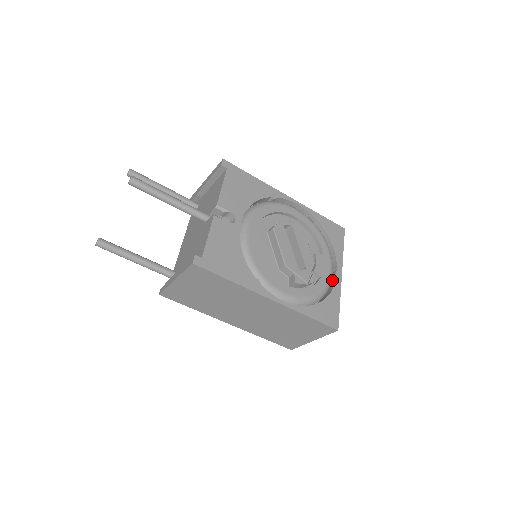
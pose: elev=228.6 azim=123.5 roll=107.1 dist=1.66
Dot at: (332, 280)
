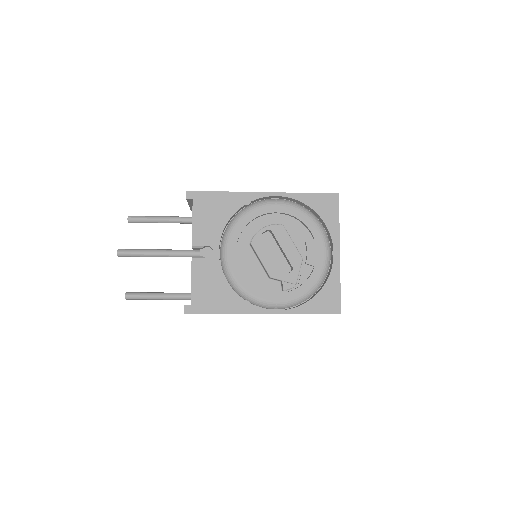
Dot at: (331, 260)
